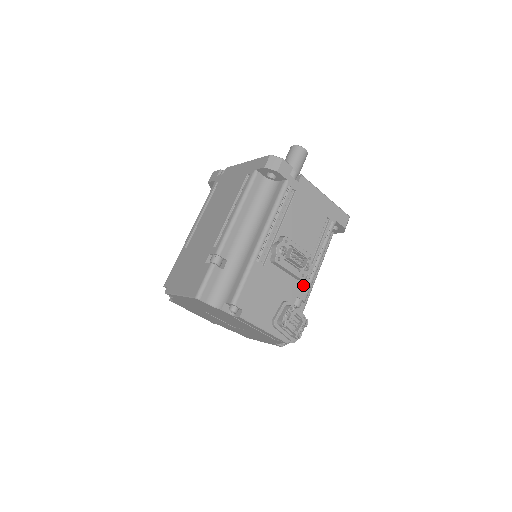
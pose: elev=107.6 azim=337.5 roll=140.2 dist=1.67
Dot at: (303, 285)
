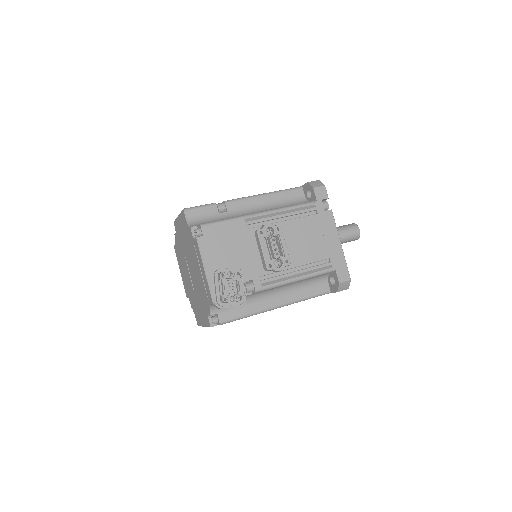
Dot at: (265, 279)
